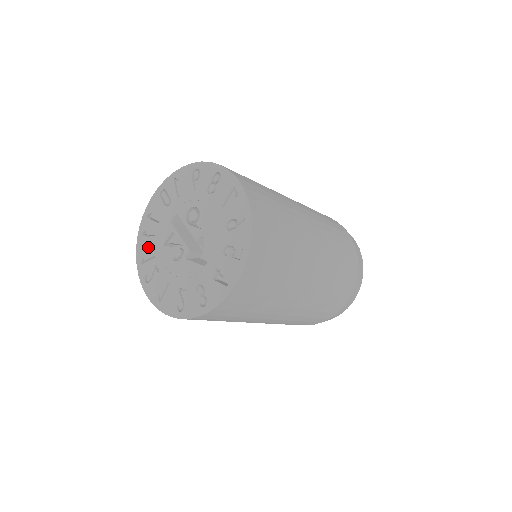
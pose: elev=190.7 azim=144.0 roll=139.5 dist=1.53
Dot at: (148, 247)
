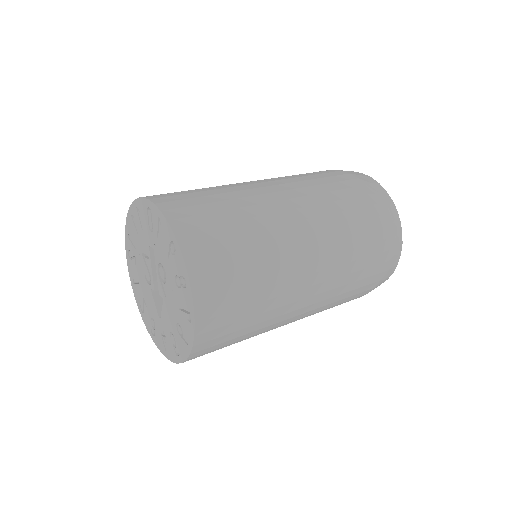
Dot at: (133, 233)
